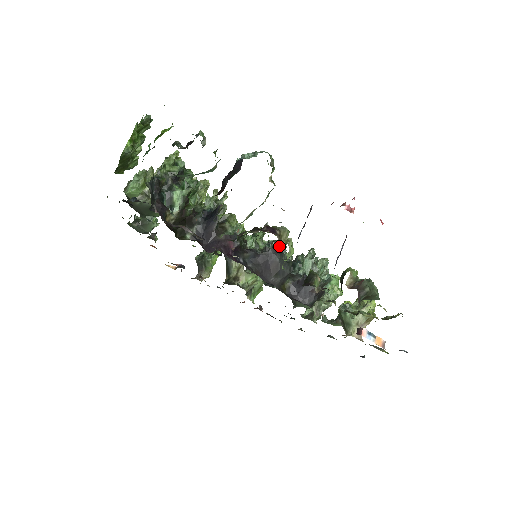
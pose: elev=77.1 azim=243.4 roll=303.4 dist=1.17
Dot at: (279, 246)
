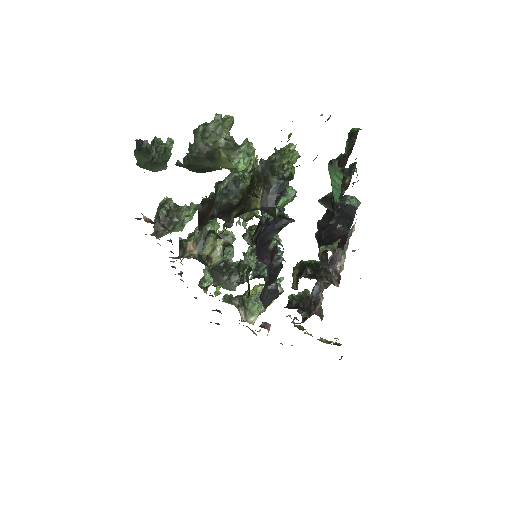
Dot at: occluded
